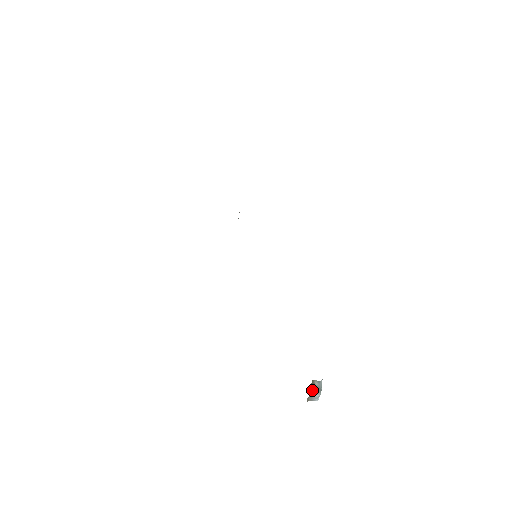
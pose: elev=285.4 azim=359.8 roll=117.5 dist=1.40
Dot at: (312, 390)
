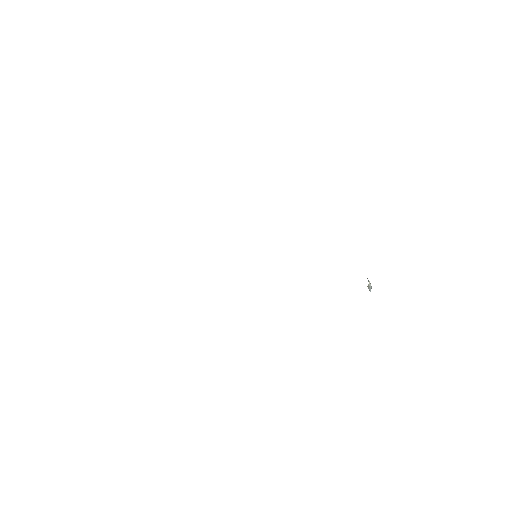
Dot at: occluded
